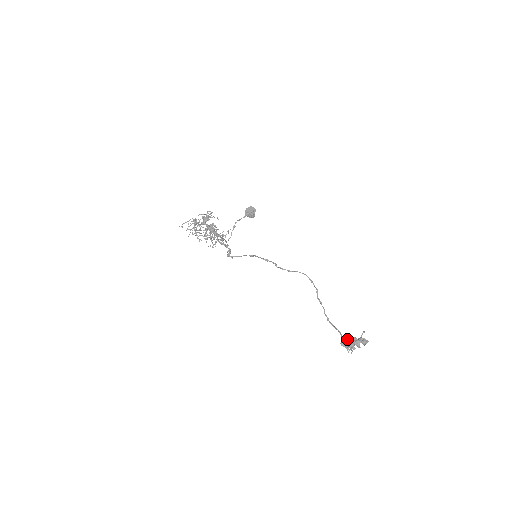
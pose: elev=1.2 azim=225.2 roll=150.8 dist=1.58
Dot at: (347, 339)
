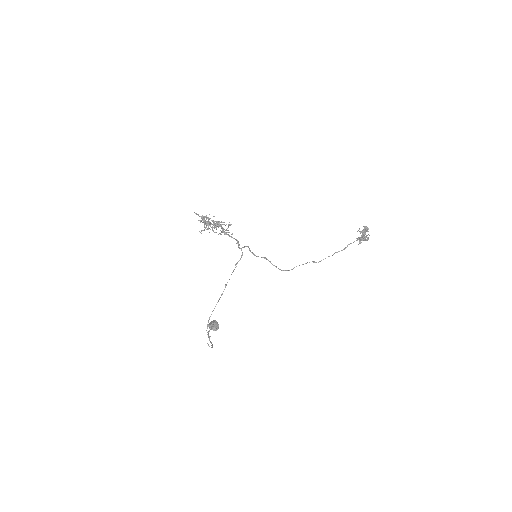
Dot at: (358, 238)
